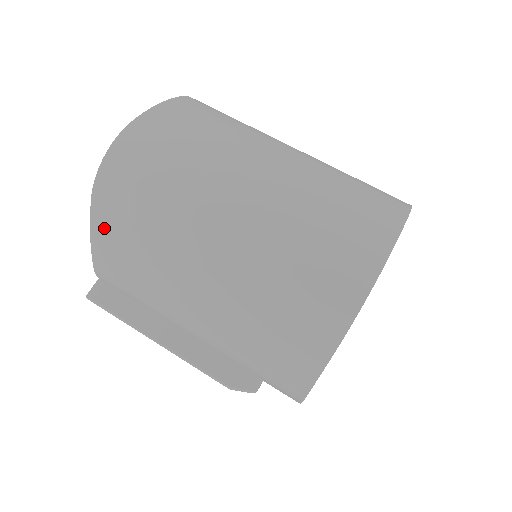
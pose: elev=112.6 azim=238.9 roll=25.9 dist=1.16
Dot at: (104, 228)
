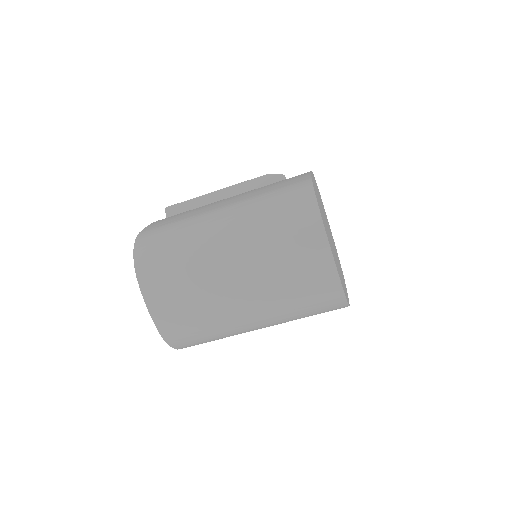
Dot at: occluded
